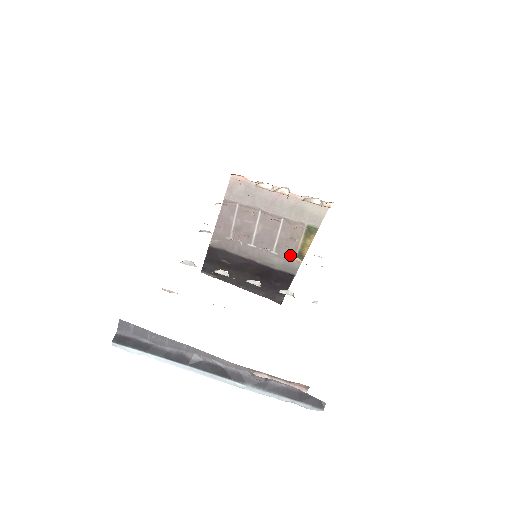
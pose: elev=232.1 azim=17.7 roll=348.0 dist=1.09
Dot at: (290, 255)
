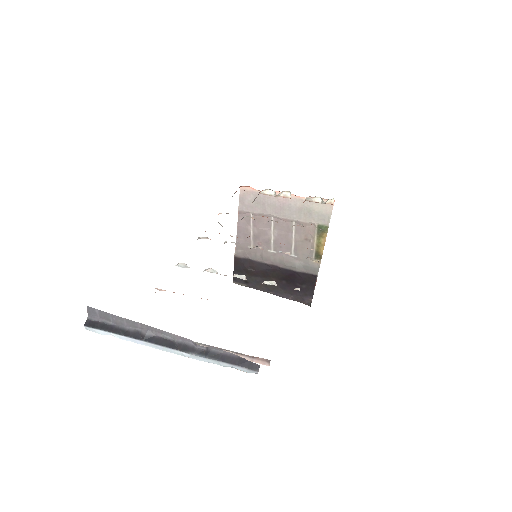
Dot at: (308, 256)
